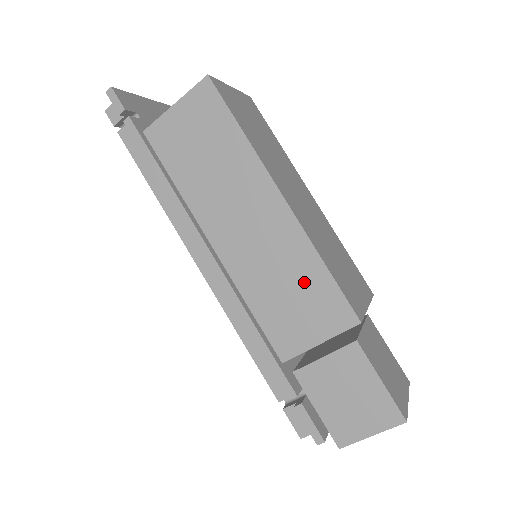
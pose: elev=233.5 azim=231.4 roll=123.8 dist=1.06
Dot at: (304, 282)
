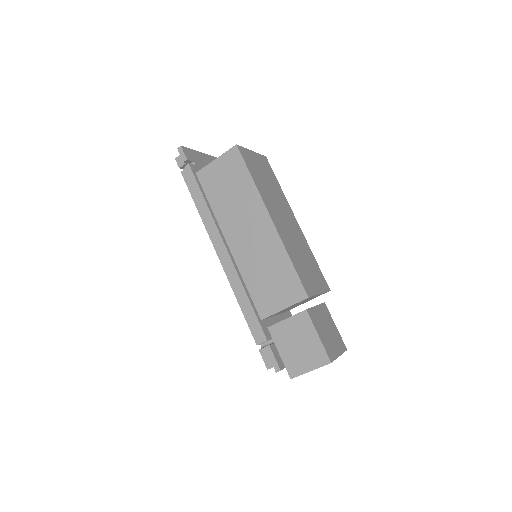
Dot at: (278, 270)
